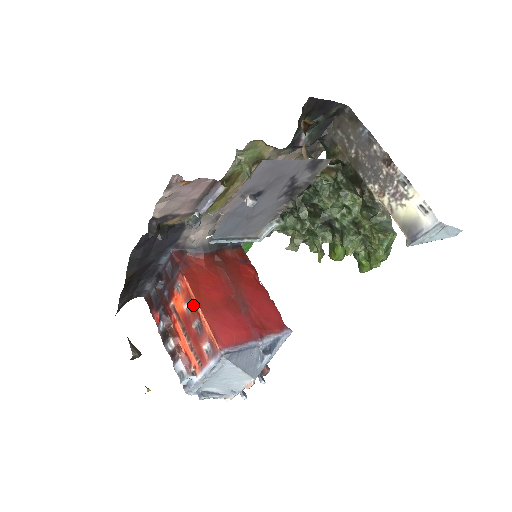
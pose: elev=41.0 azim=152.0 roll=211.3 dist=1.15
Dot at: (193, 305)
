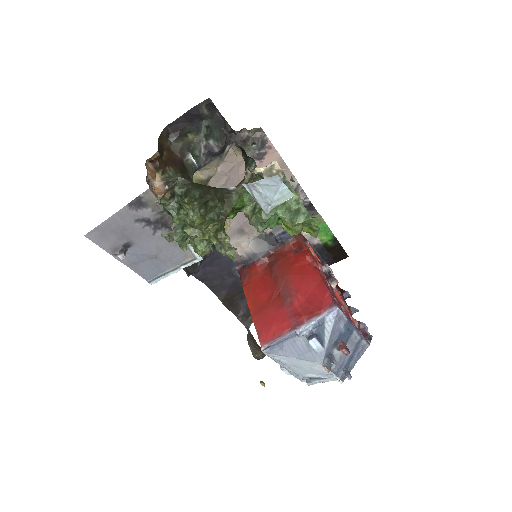
Dot at: occluded
